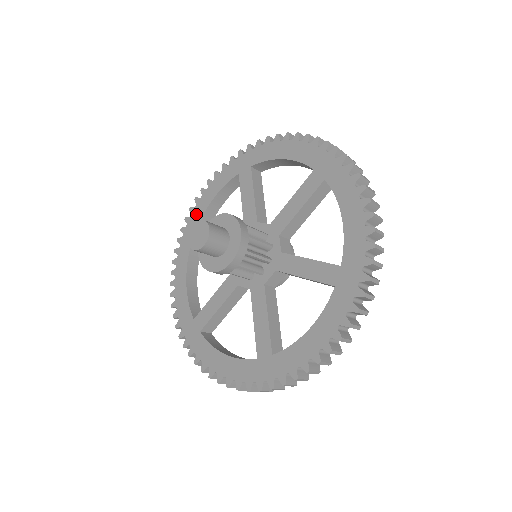
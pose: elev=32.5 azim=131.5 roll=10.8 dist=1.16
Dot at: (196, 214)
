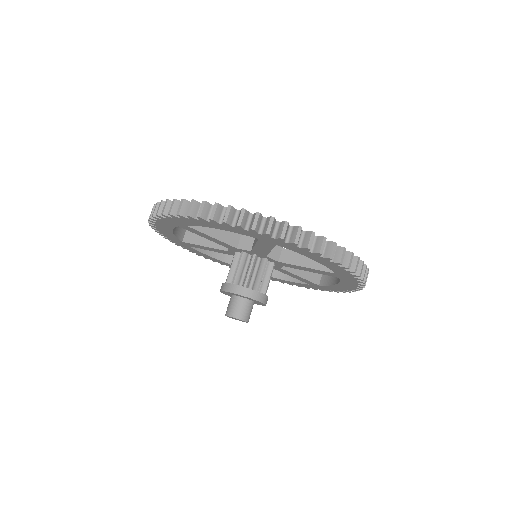
Dot at: (168, 236)
